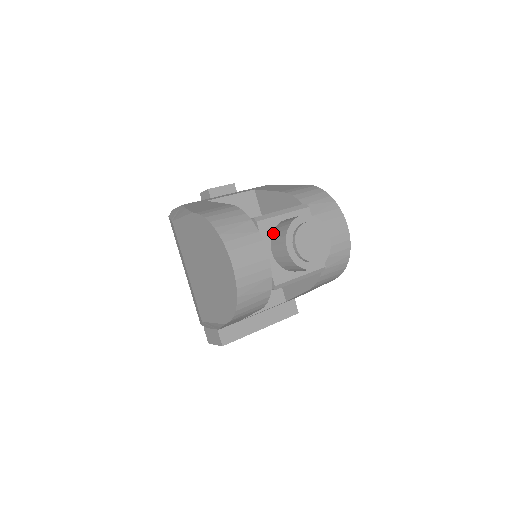
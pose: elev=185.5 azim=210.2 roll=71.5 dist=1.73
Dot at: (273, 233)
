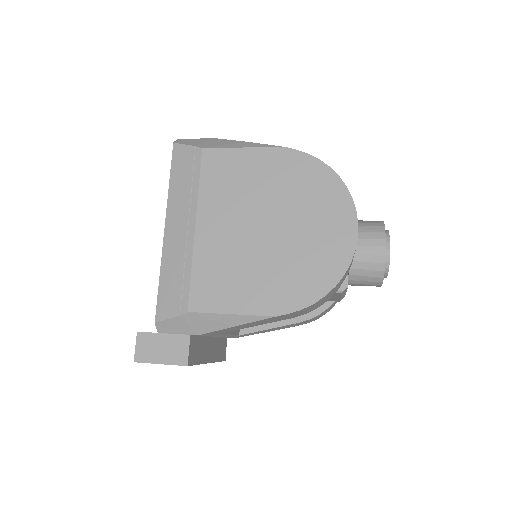
Dot at: occluded
